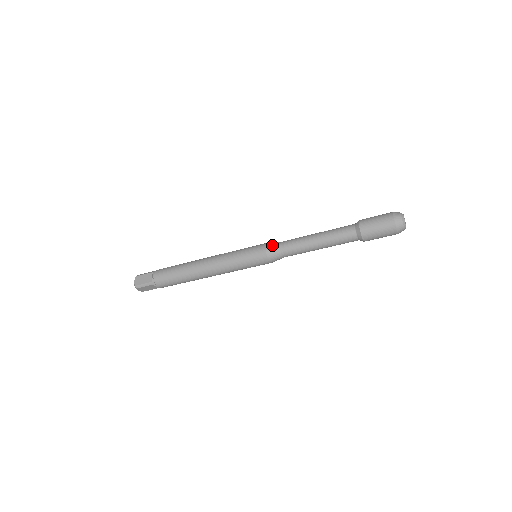
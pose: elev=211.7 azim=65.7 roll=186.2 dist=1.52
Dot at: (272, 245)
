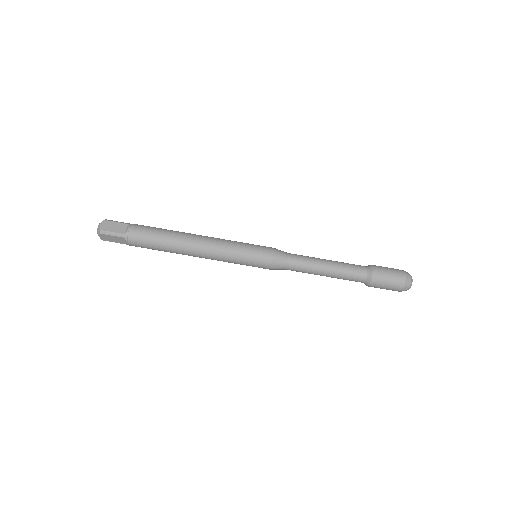
Dot at: occluded
